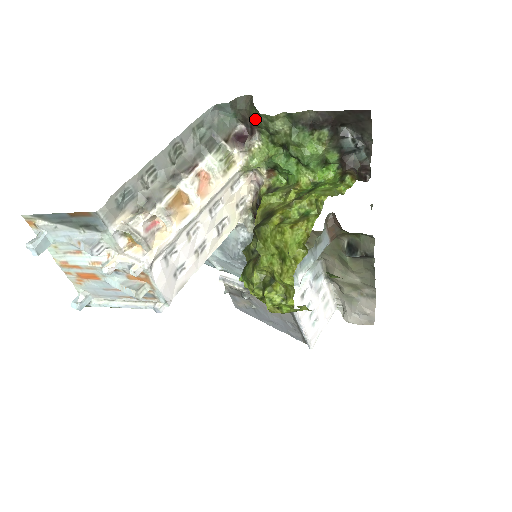
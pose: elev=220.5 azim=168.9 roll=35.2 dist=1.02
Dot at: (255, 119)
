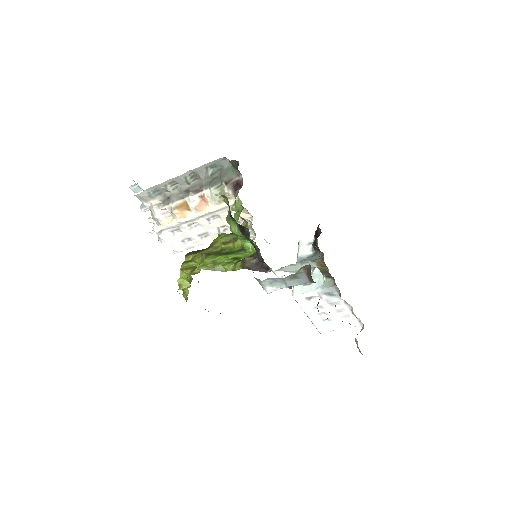
Dot at: occluded
